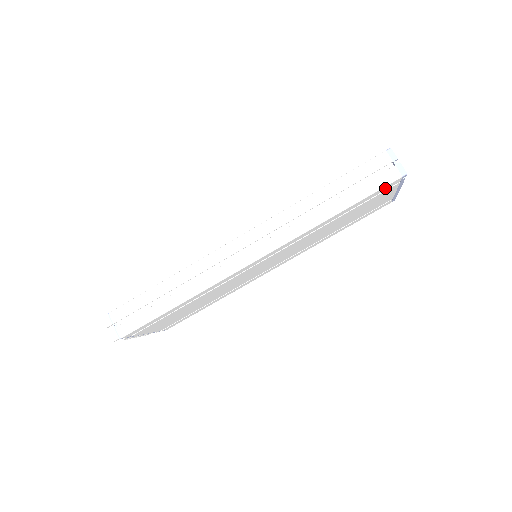
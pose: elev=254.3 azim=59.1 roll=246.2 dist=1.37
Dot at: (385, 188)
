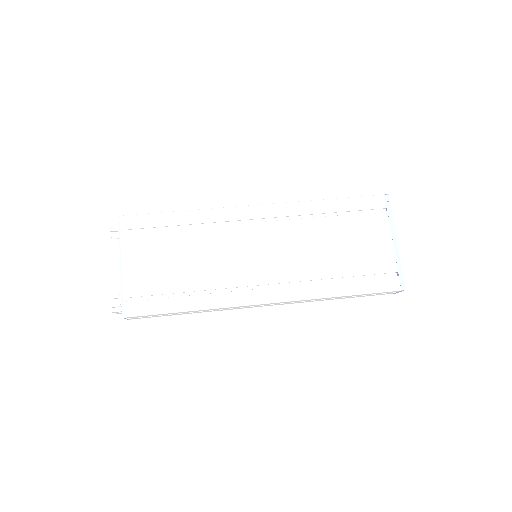
Dot at: (372, 203)
